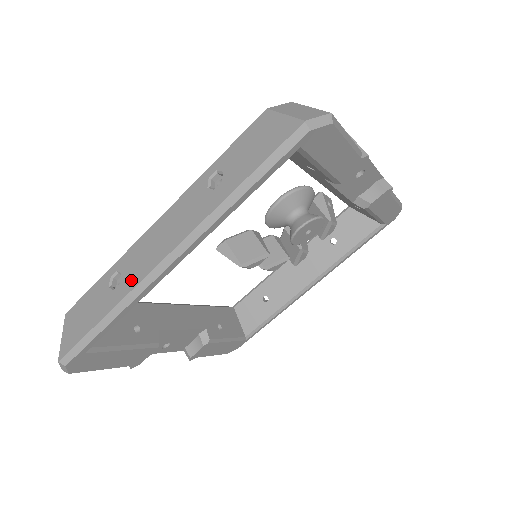
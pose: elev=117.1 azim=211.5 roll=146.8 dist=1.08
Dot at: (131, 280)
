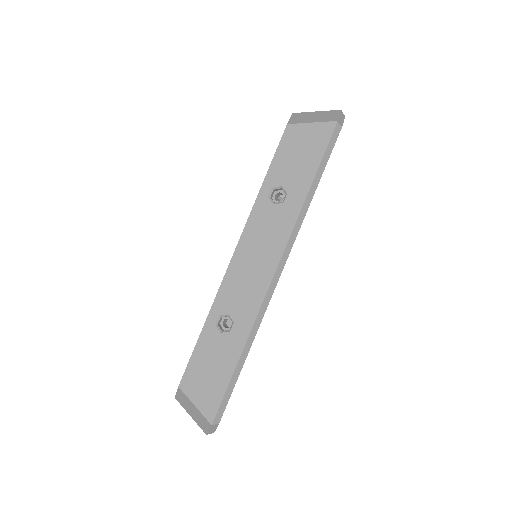
Dot at: (247, 312)
